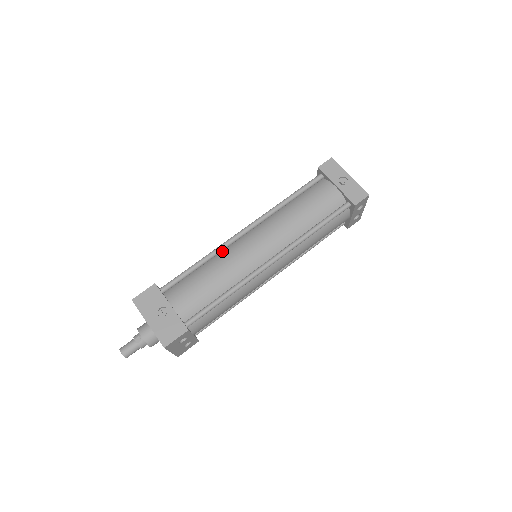
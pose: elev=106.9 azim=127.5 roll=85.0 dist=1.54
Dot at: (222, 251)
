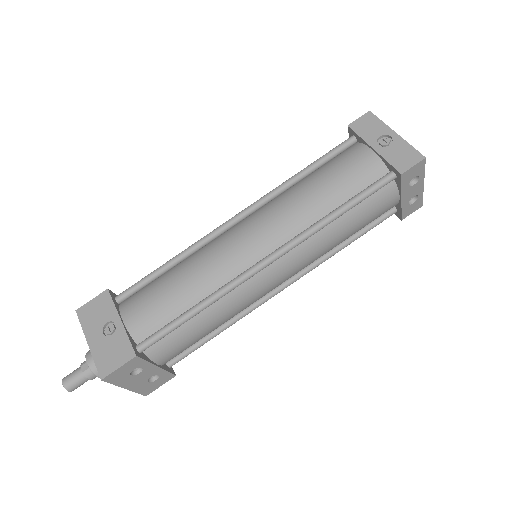
Dot at: (203, 247)
